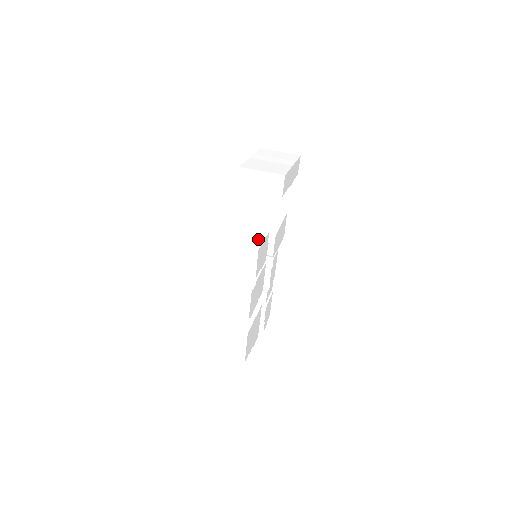
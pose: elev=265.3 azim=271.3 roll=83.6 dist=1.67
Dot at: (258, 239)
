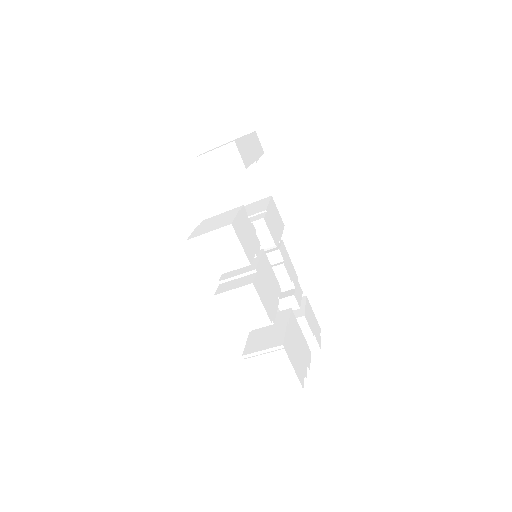
Dot at: (229, 216)
